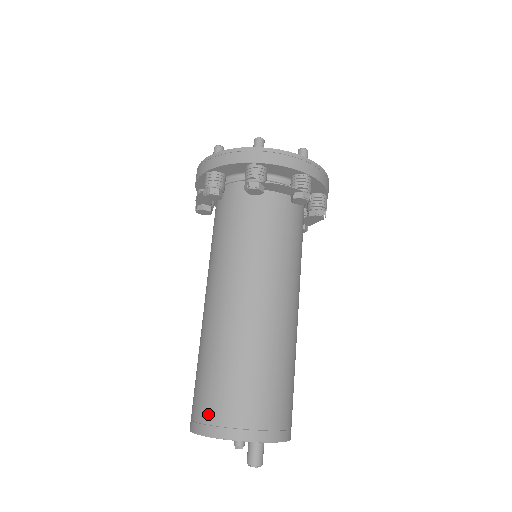
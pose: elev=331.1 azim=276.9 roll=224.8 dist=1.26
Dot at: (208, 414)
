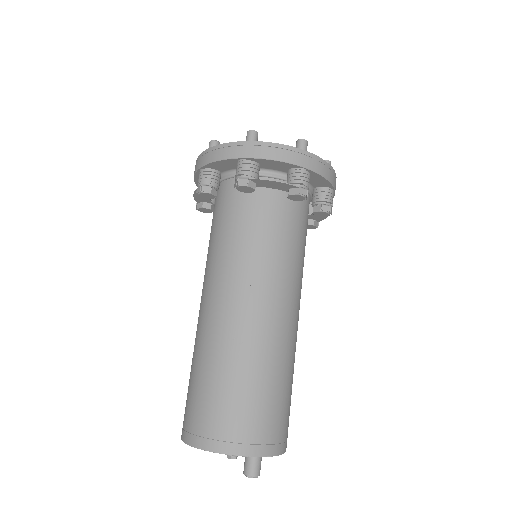
Dot at: (194, 423)
